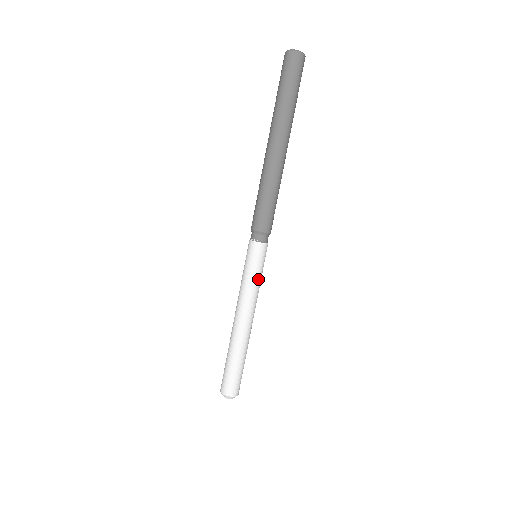
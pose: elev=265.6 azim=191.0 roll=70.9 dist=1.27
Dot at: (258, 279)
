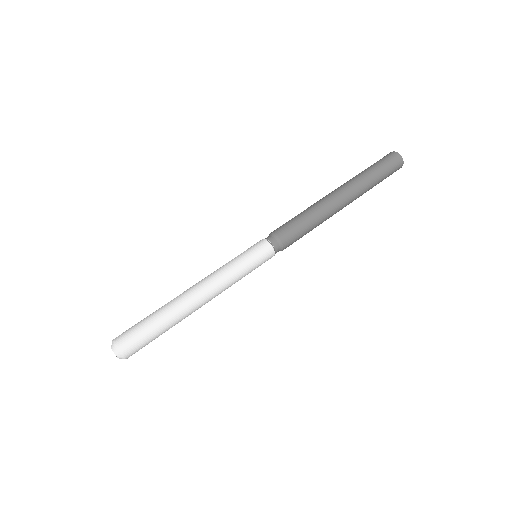
Dot at: (237, 262)
